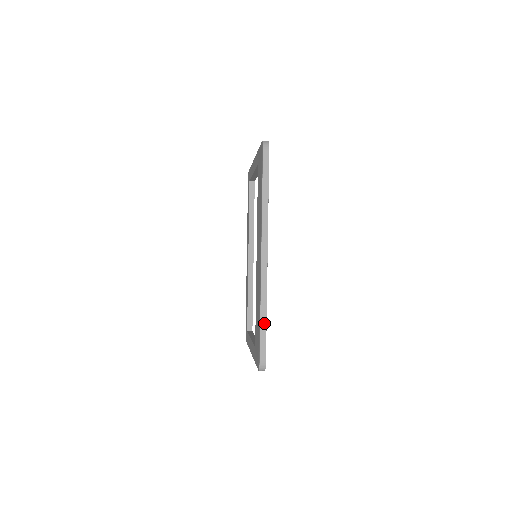
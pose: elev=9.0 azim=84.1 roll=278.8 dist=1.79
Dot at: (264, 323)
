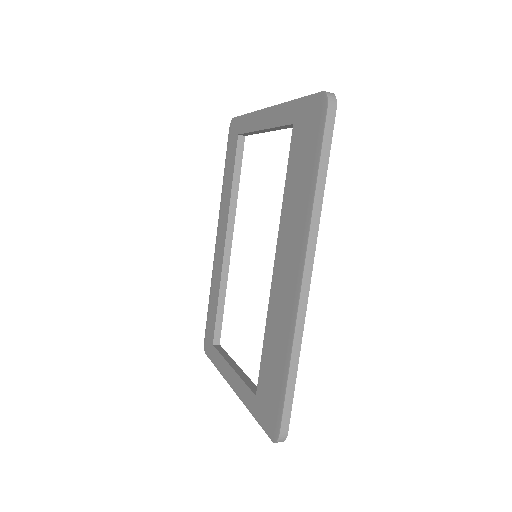
Dot at: (293, 378)
